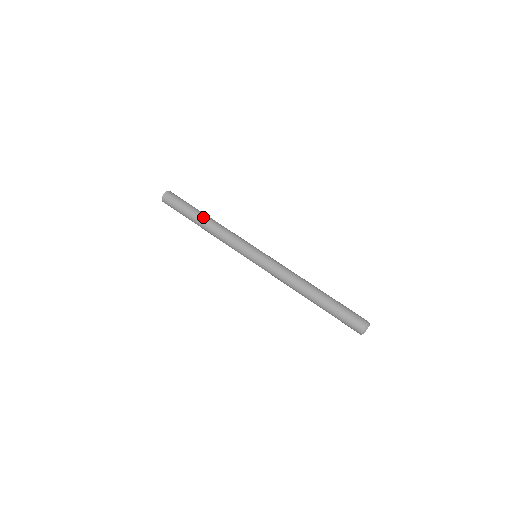
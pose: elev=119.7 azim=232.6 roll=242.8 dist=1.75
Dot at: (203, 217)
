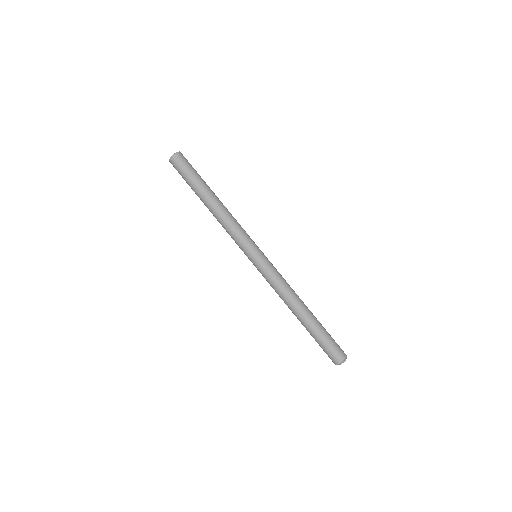
Dot at: (205, 202)
